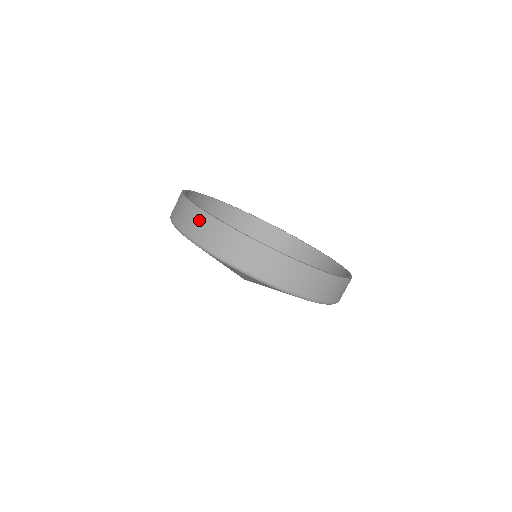
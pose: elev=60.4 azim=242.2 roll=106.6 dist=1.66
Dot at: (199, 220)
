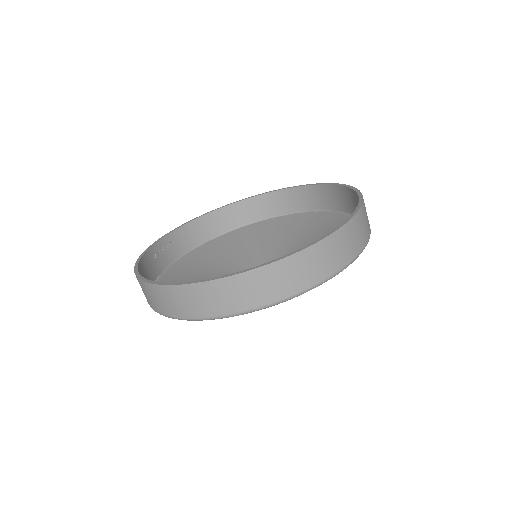
Dot at: occluded
